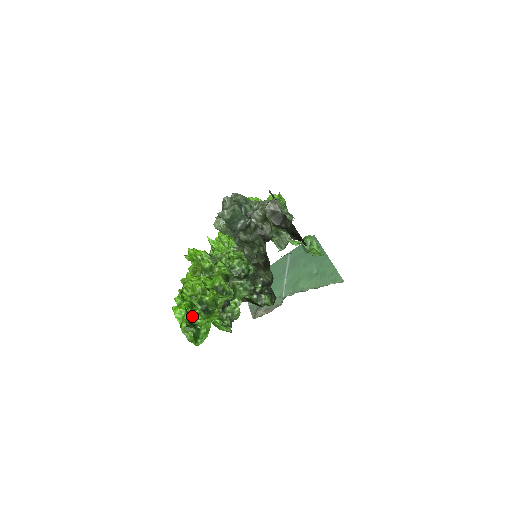
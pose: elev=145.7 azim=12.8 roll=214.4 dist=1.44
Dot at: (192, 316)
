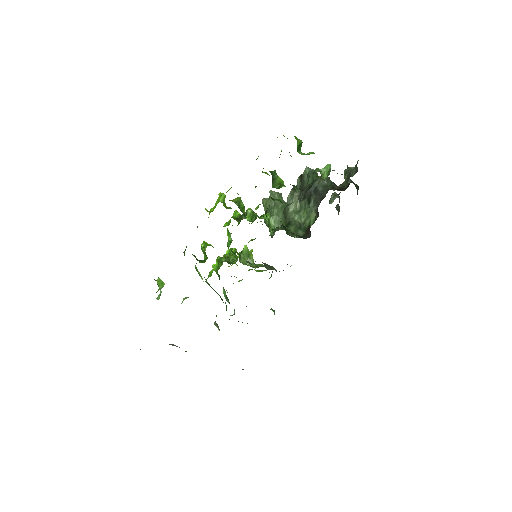
Dot at: occluded
